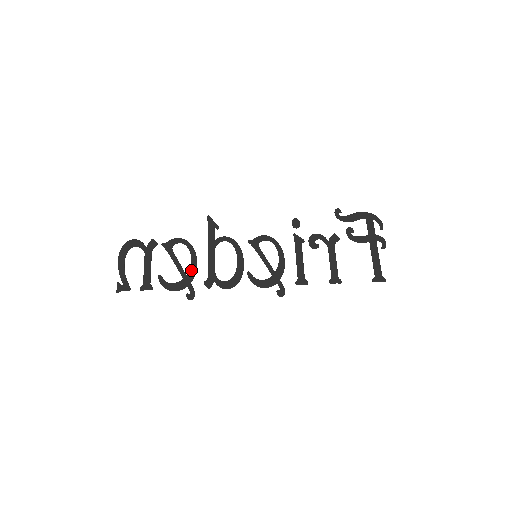
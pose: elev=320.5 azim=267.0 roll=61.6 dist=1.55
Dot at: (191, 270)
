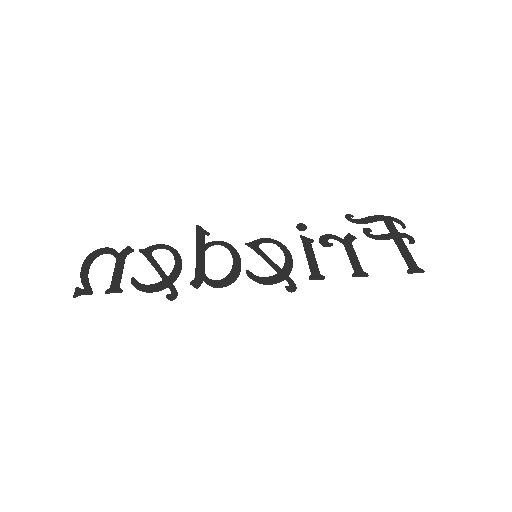
Dot at: (174, 271)
